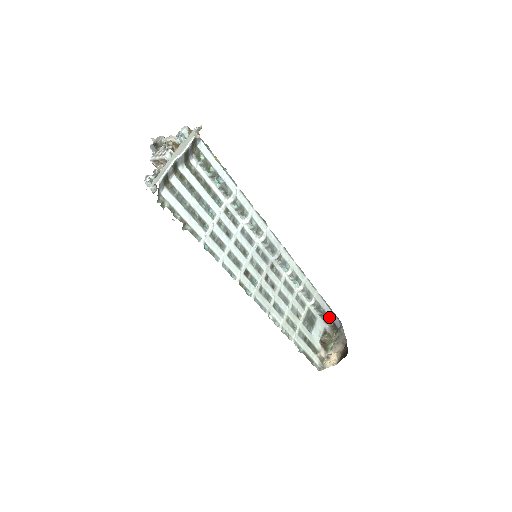
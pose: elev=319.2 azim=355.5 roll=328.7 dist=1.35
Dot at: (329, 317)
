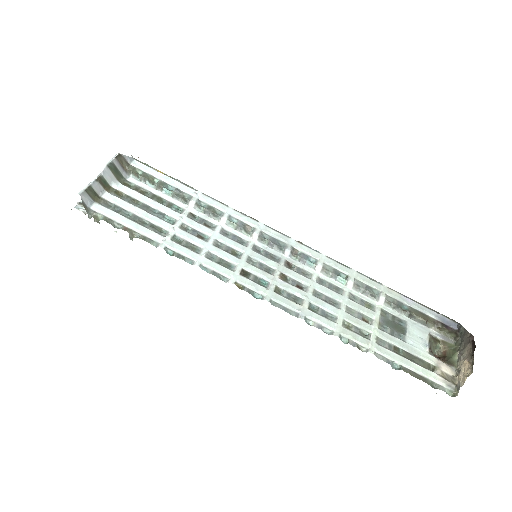
Dot at: (428, 317)
